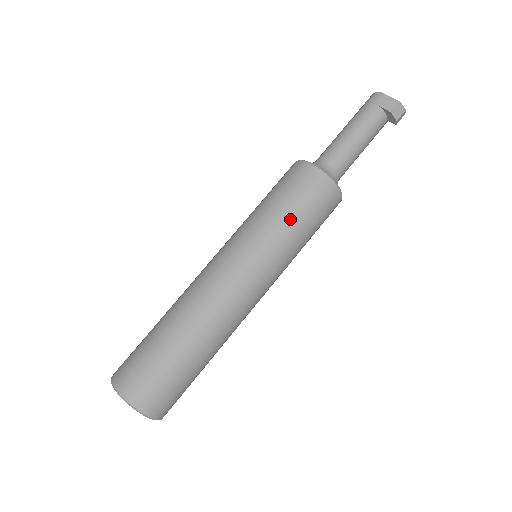
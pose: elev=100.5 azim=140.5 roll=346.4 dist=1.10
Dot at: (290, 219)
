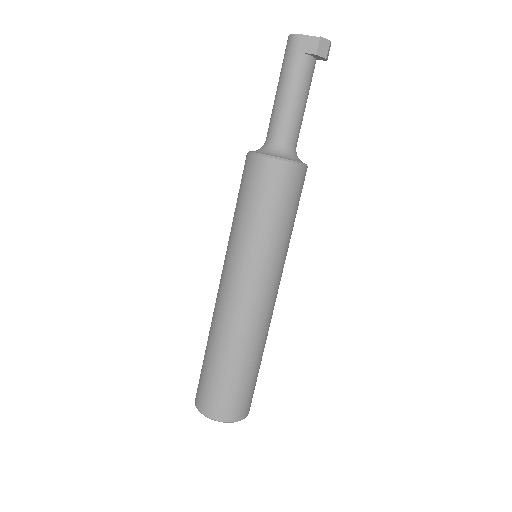
Dot at: (271, 220)
